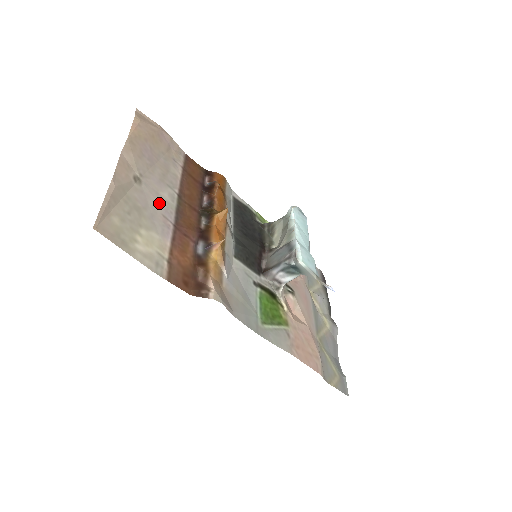
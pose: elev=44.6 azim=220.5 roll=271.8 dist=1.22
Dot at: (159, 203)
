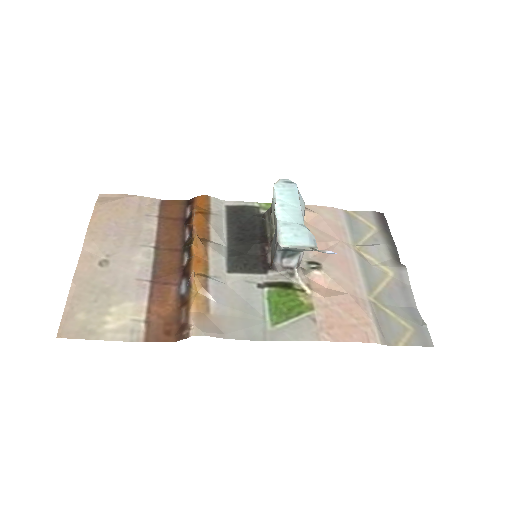
Dot at: (131, 270)
